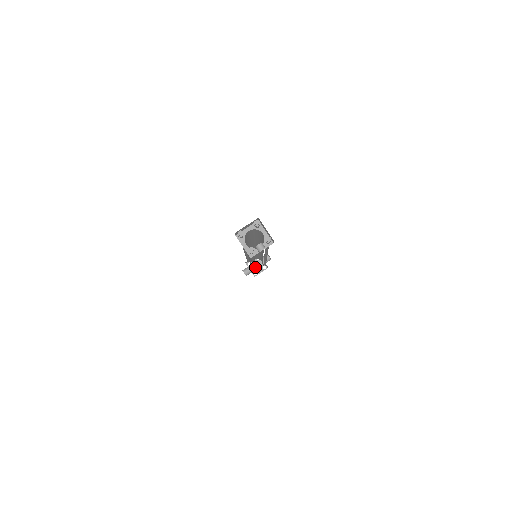
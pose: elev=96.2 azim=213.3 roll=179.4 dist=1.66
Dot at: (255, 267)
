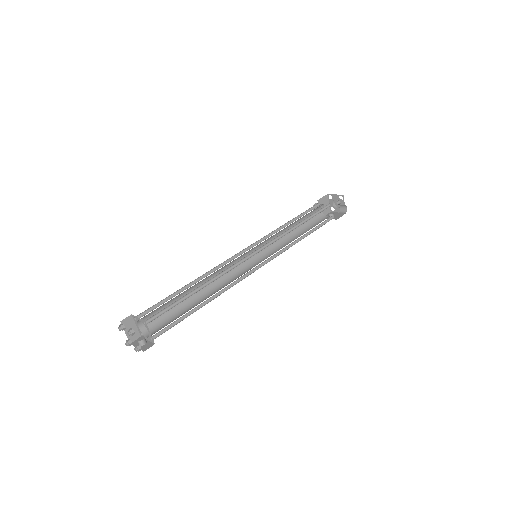
Dot at: (281, 243)
